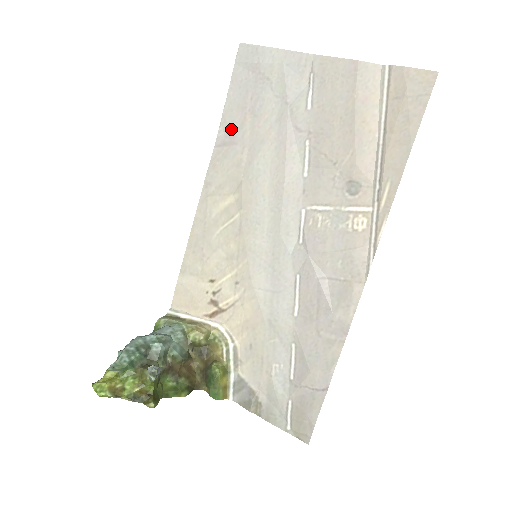
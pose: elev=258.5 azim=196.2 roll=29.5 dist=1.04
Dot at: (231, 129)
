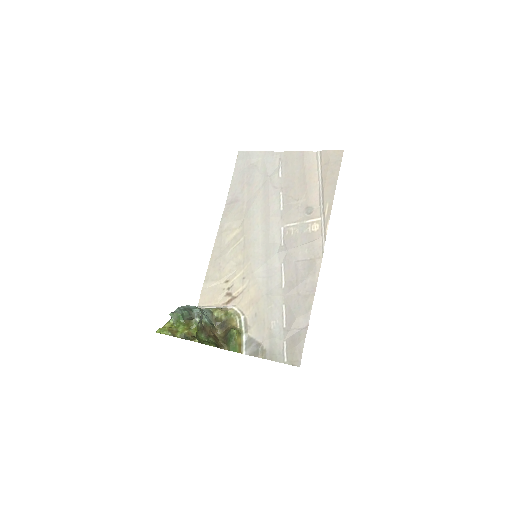
Dot at: (235, 194)
